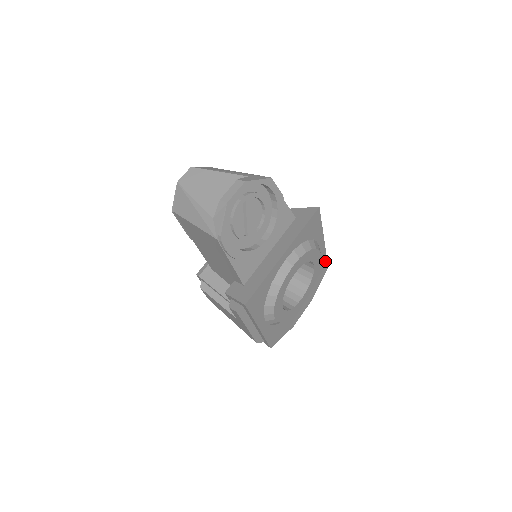
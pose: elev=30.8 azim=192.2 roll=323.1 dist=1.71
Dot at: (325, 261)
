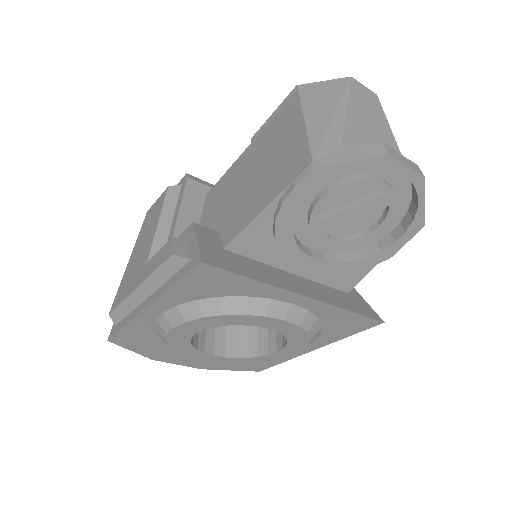
Dot at: (272, 364)
